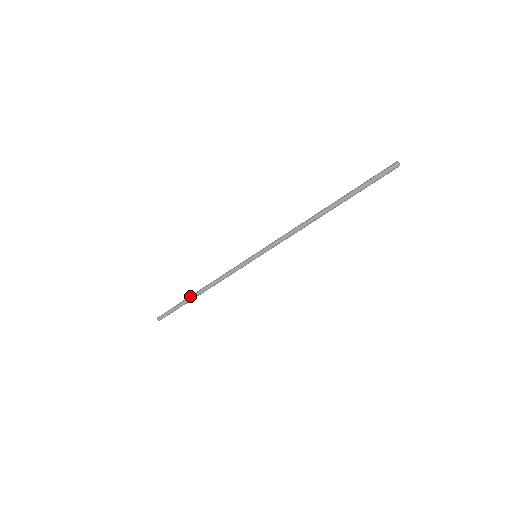
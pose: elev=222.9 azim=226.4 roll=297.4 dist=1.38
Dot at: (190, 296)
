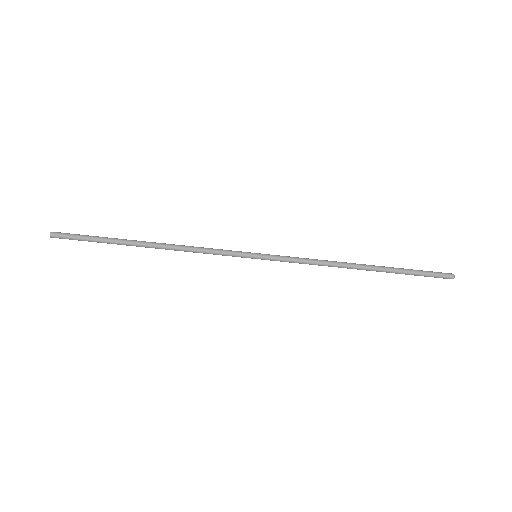
Dot at: (130, 240)
